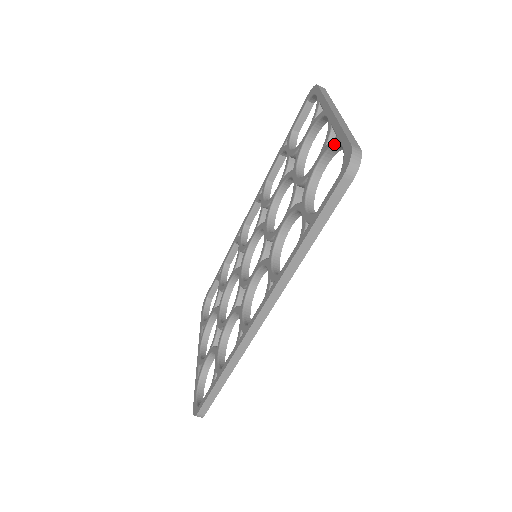
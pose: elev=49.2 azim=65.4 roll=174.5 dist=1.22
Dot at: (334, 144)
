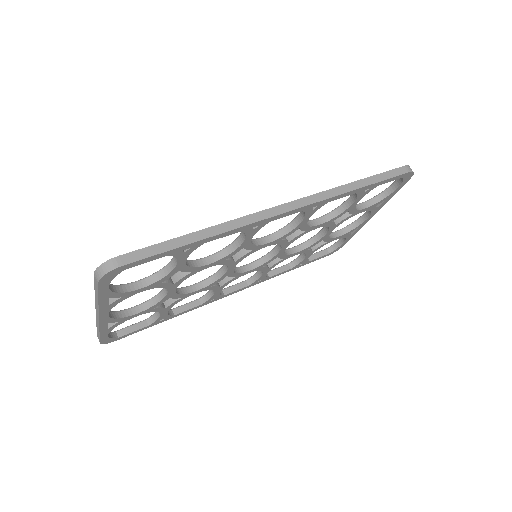
Dot at: (382, 191)
